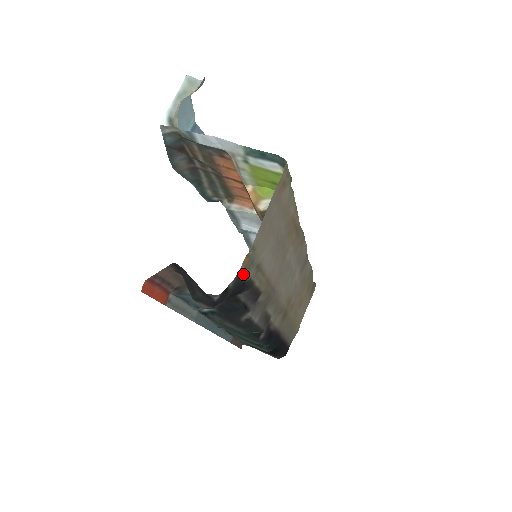
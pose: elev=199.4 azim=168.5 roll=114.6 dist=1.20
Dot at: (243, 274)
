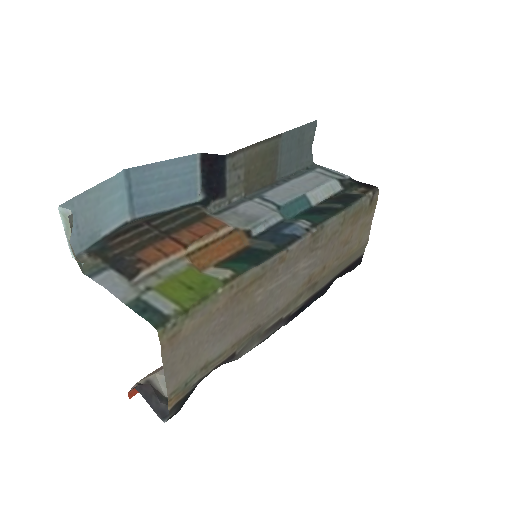
Dot at: (182, 397)
